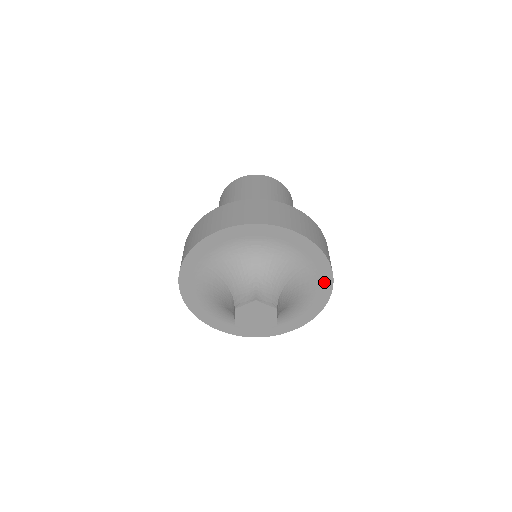
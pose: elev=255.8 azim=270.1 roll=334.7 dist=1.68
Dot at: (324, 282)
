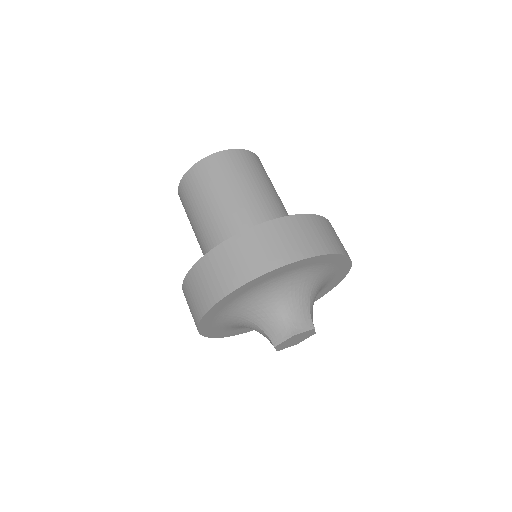
Dot at: (343, 267)
